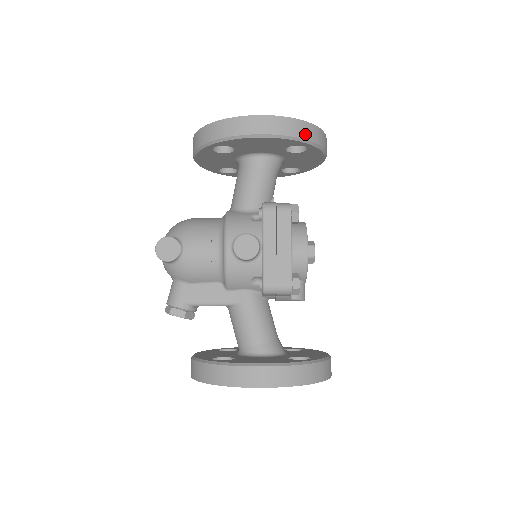
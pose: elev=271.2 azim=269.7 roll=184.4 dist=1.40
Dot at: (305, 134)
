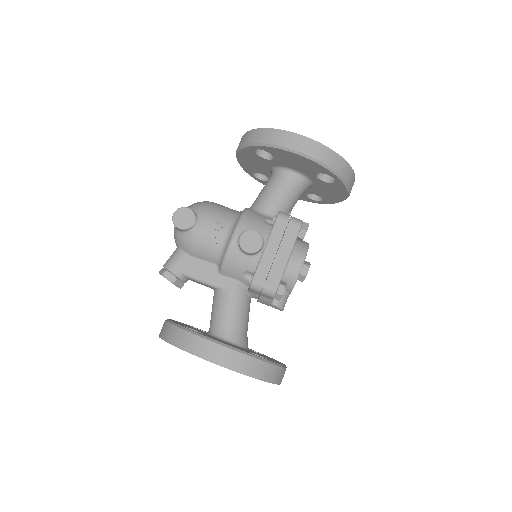
Dot at: (338, 167)
